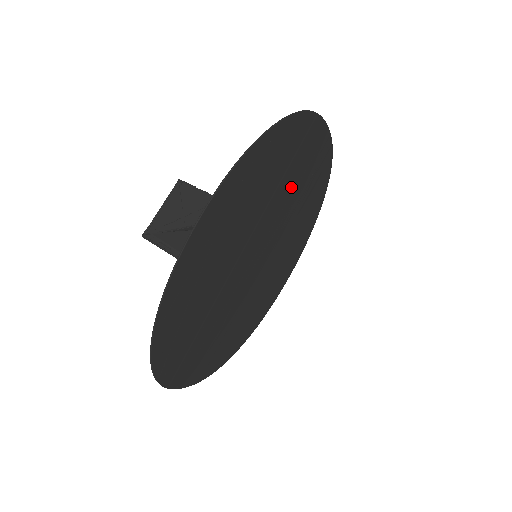
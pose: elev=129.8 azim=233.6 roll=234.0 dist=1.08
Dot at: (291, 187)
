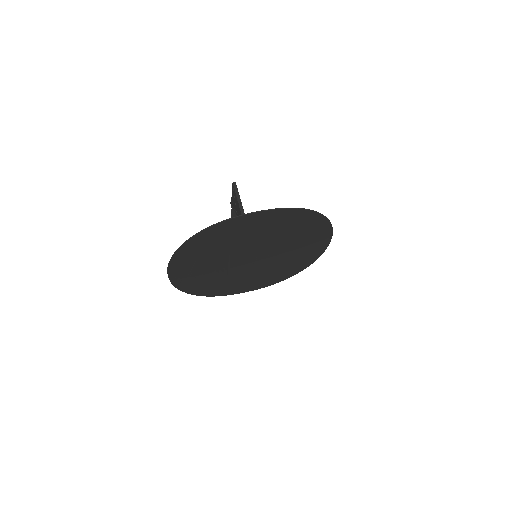
Dot at: (251, 238)
